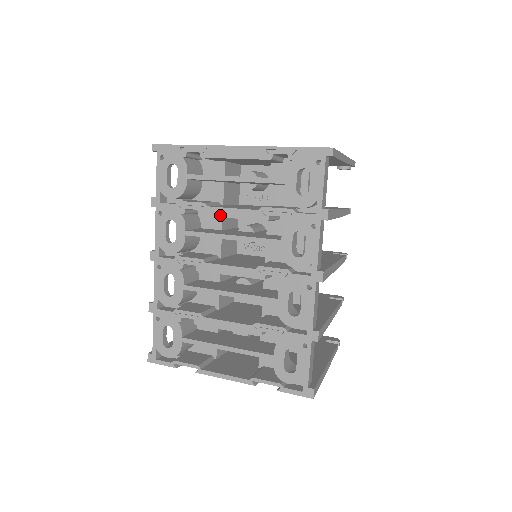
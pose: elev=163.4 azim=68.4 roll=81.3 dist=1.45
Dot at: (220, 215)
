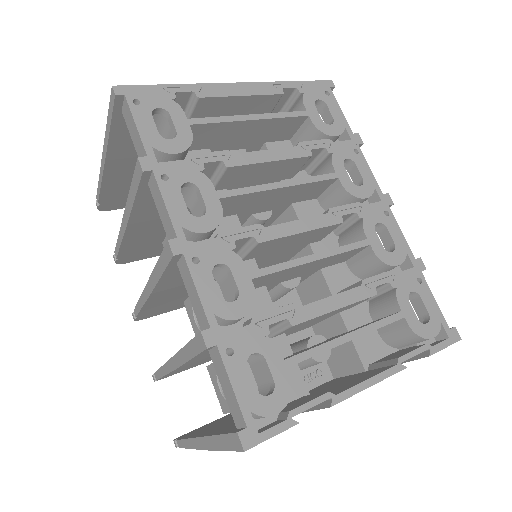
Dot at: (256, 161)
